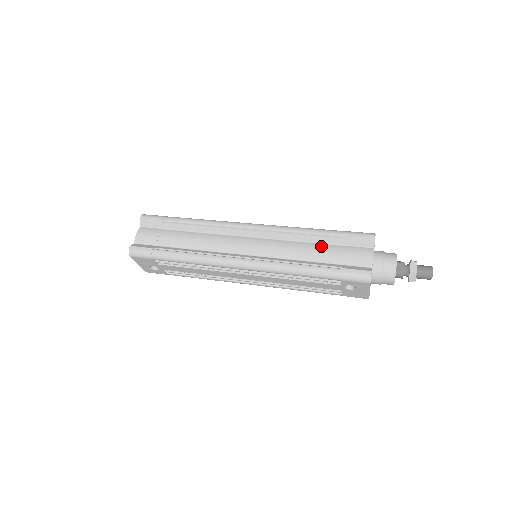
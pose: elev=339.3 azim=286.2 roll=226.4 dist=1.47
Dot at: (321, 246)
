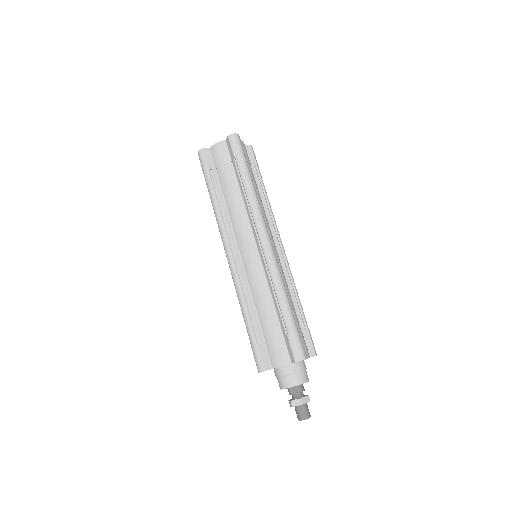
Dot at: (273, 315)
